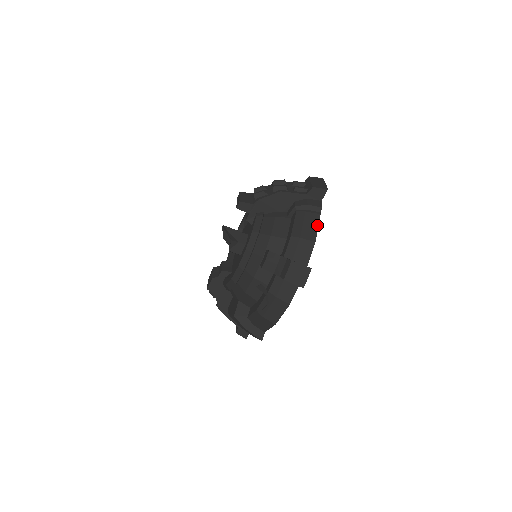
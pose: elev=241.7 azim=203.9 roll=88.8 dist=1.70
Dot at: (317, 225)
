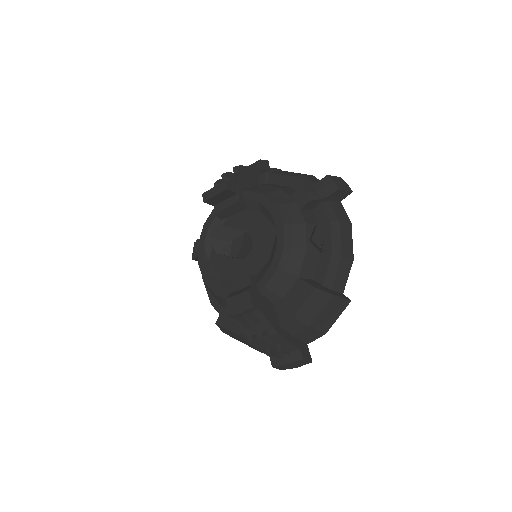
Dot at: occluded
